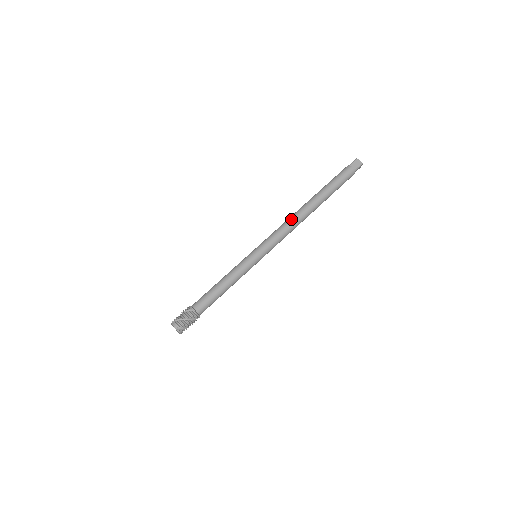
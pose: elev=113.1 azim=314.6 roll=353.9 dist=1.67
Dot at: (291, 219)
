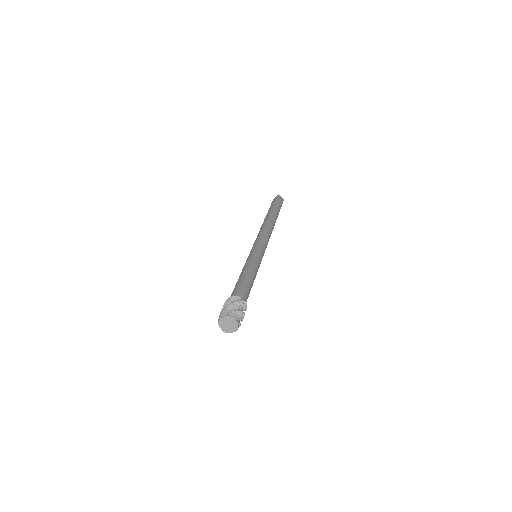
Dot at: occluded
